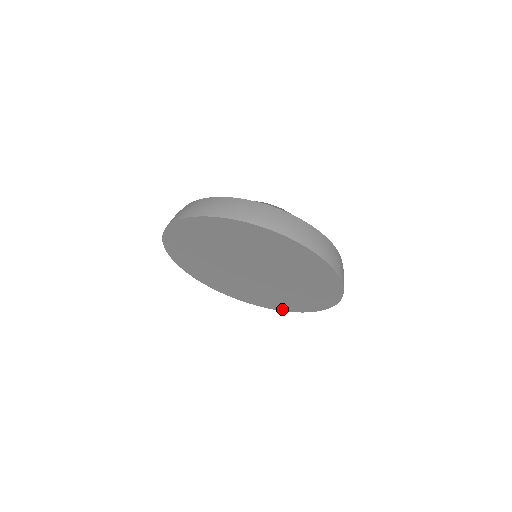
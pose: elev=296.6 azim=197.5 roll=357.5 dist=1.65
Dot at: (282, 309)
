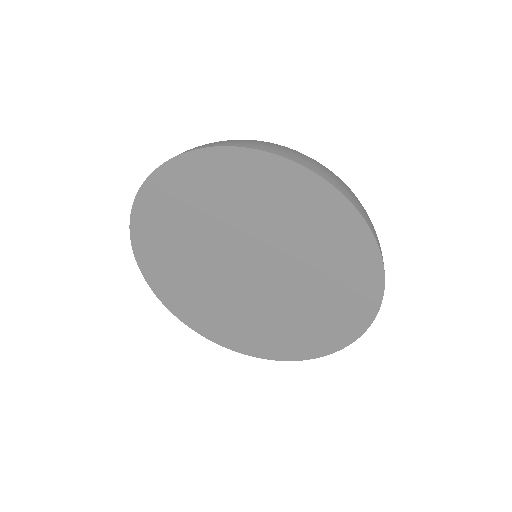
Dot at: (224, 343)
